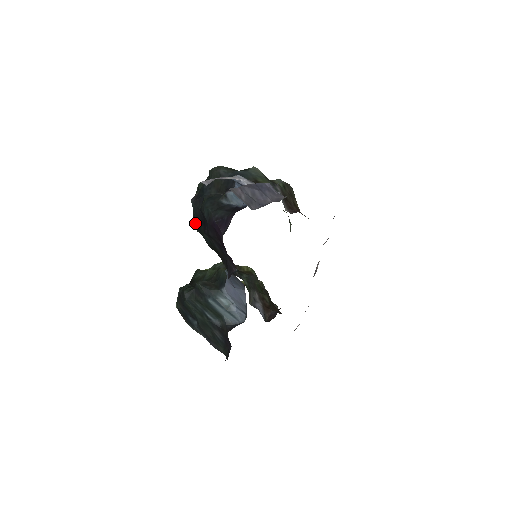
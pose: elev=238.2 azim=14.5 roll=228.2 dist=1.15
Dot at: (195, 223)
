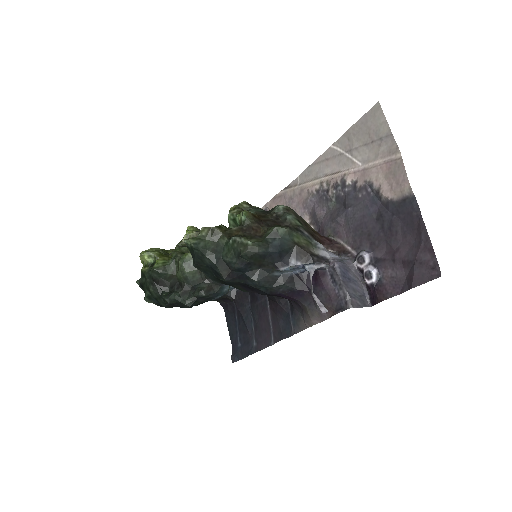
Dot at: (213, 279)
